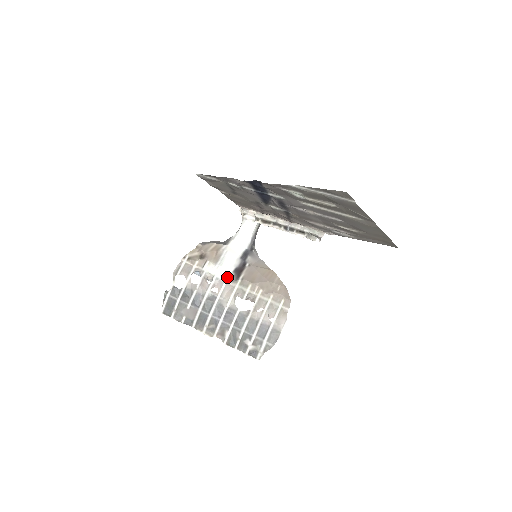
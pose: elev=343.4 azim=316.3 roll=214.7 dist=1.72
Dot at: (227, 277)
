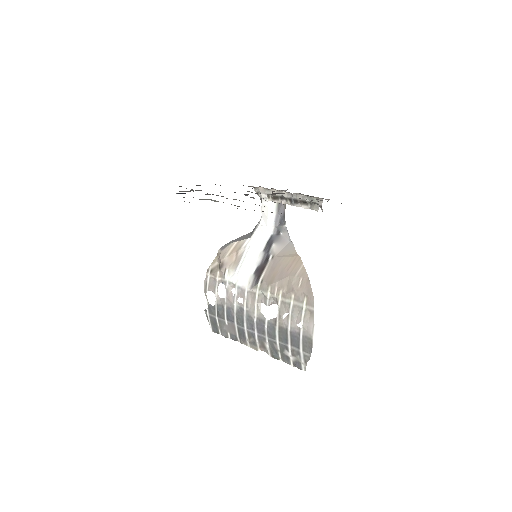
Dot at: (247, 283)
